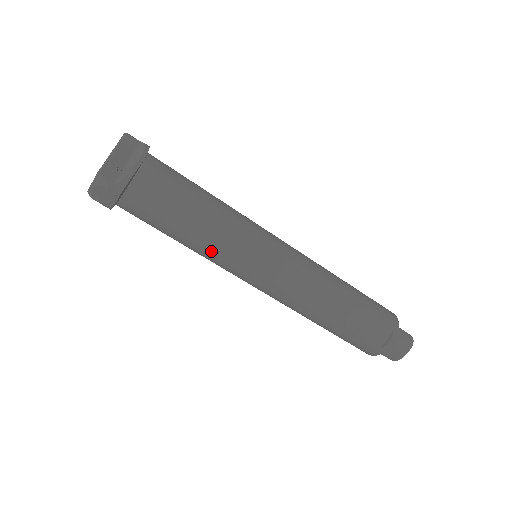
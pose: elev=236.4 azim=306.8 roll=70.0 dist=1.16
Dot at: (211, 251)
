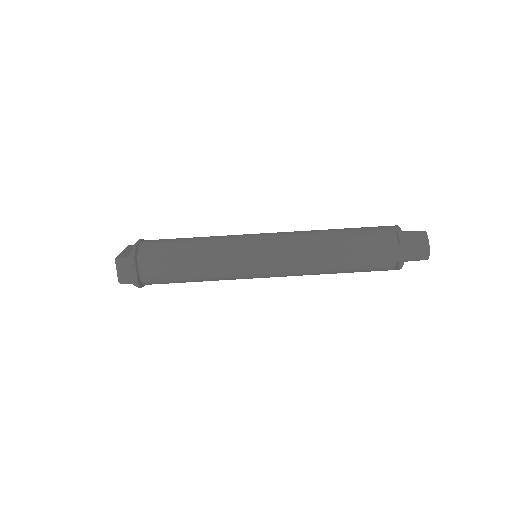
Dot at: (216, 262)
